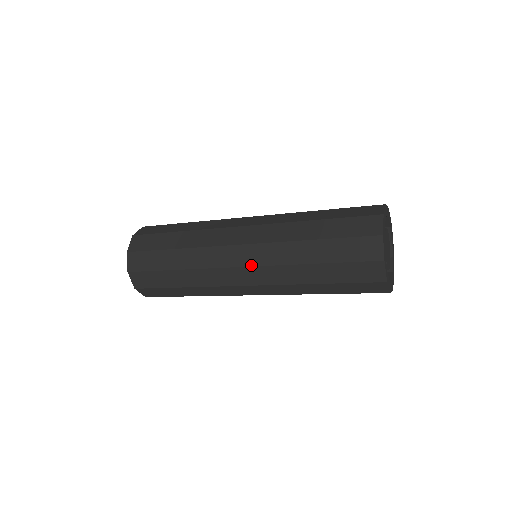
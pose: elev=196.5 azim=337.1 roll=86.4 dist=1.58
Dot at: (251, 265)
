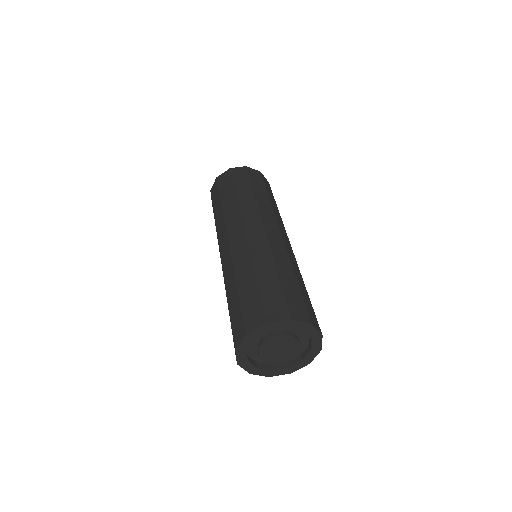
Dot at: occluded
